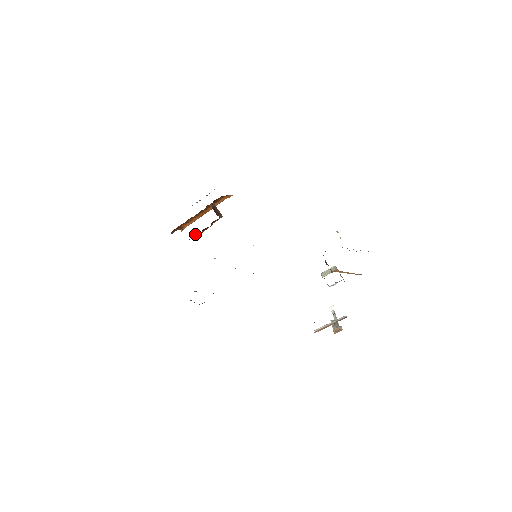
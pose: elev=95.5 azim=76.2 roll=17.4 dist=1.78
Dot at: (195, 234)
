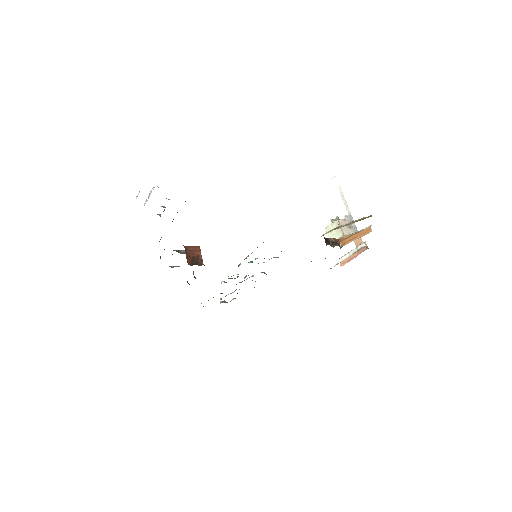
Dot at: occluded
